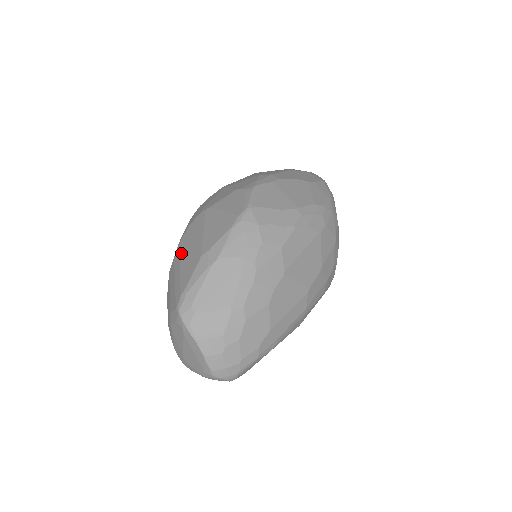
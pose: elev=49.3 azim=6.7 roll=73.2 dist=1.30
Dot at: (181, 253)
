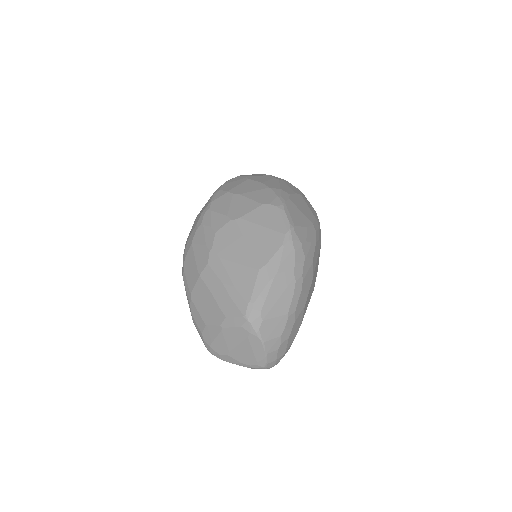
Dot at: (222, 261)
